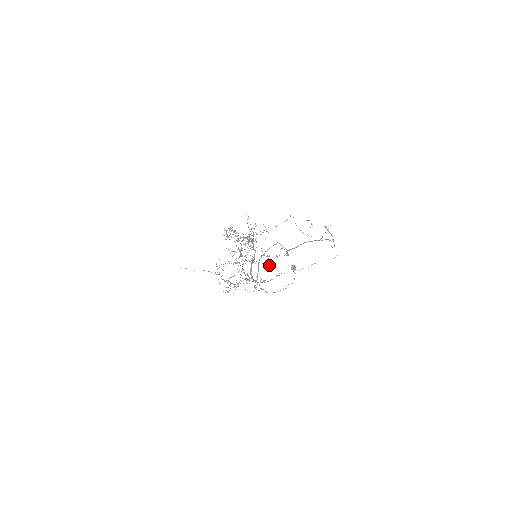
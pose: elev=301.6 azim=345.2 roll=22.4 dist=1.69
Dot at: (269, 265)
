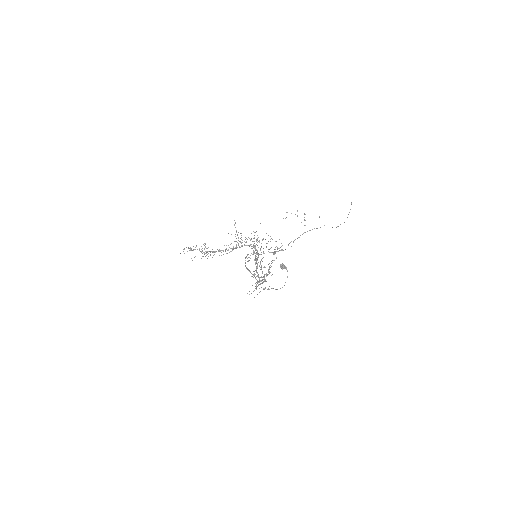
Dot at: occluded
